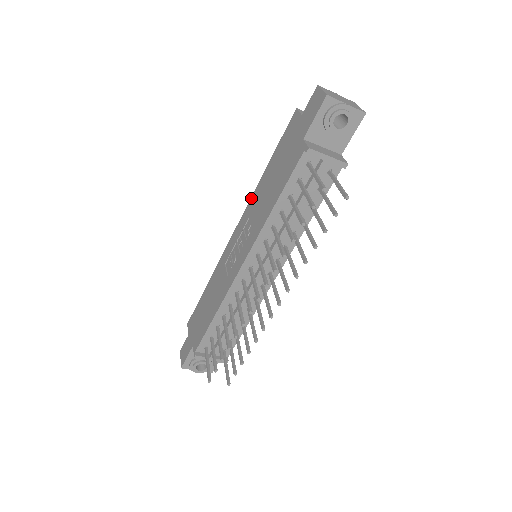
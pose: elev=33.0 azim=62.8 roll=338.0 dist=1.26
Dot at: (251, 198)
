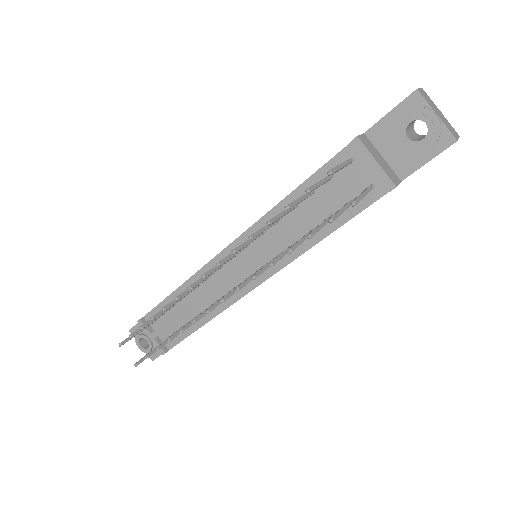
Dot at: occluded
